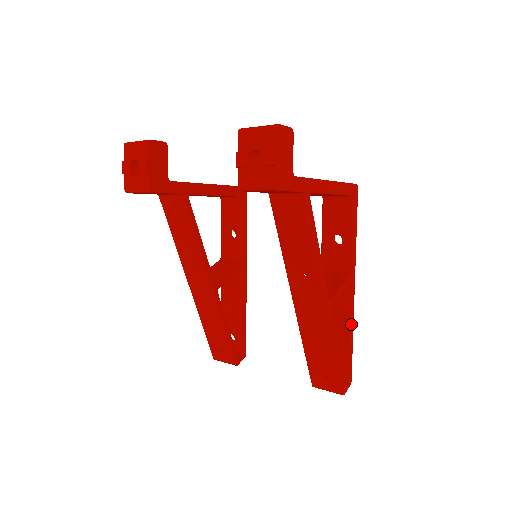
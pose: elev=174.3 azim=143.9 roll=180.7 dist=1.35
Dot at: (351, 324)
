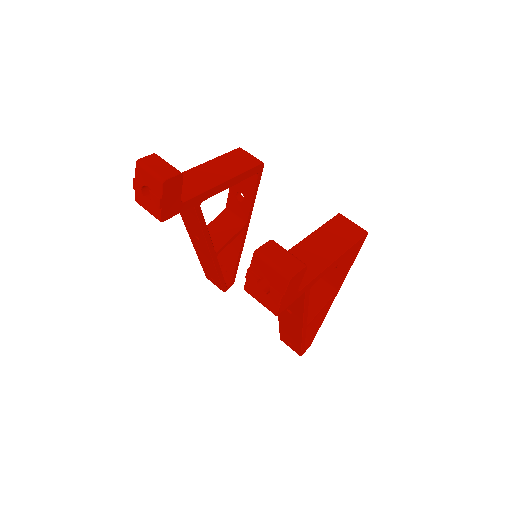
Dot at: (323, 318)
